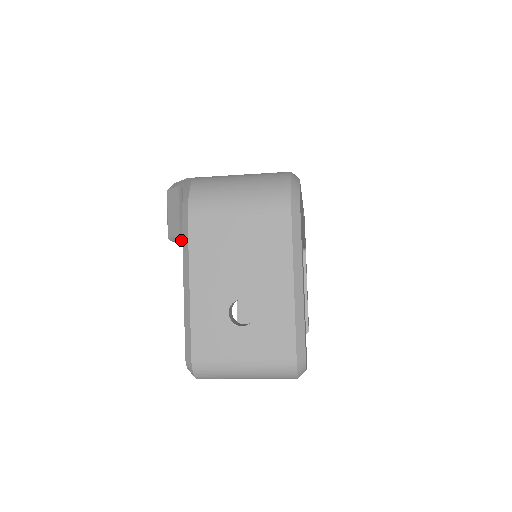
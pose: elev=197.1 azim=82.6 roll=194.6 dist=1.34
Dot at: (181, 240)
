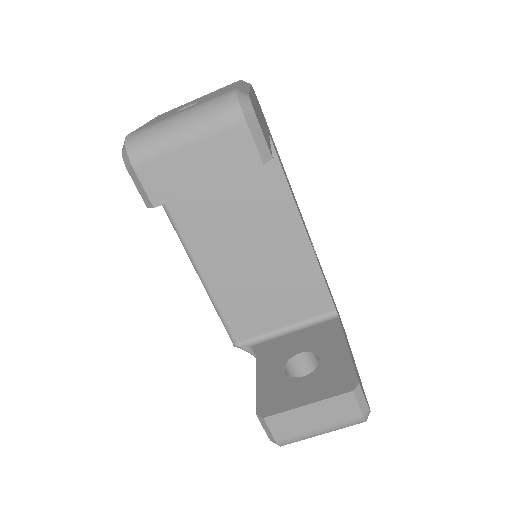
Dot at: occluded
